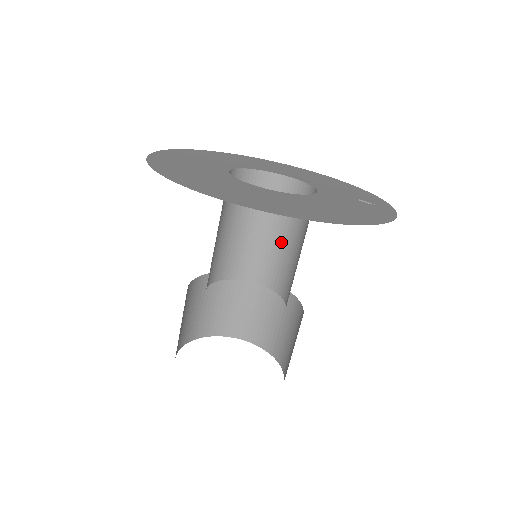
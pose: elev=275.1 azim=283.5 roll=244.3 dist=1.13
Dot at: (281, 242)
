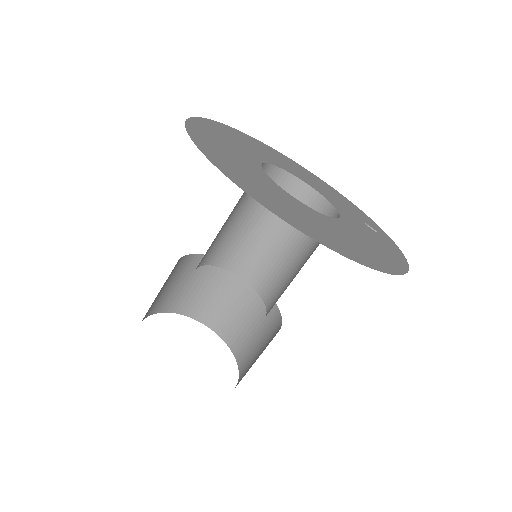
Dot at: (272, 240)
